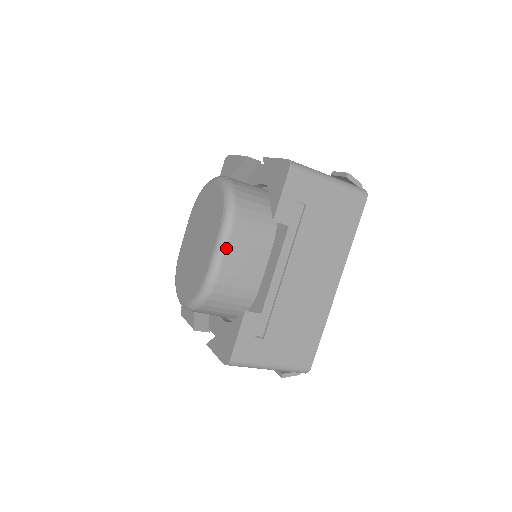
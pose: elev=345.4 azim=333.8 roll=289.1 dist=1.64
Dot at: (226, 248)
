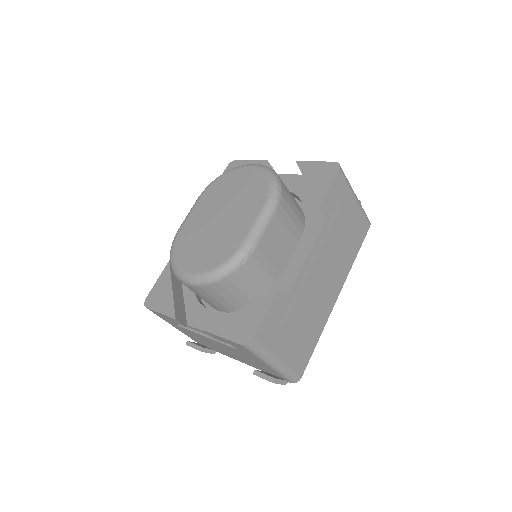
Dot at: (269, 222)
